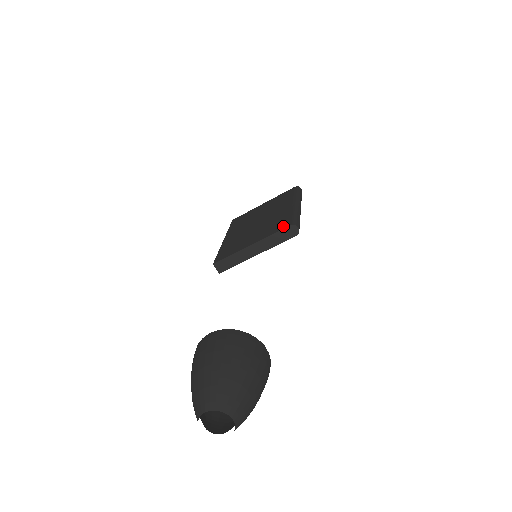
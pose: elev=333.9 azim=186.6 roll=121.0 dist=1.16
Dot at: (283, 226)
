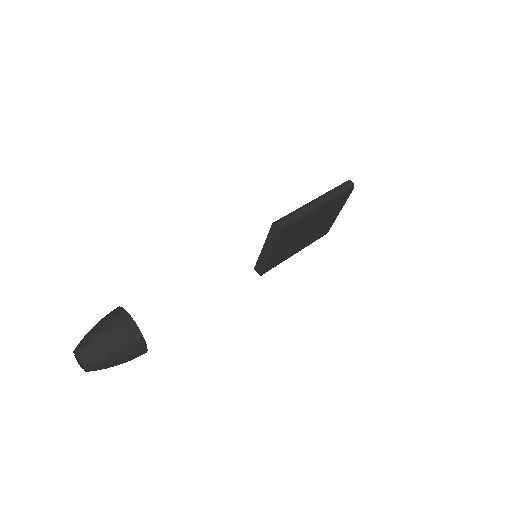
Dot at: occluded
